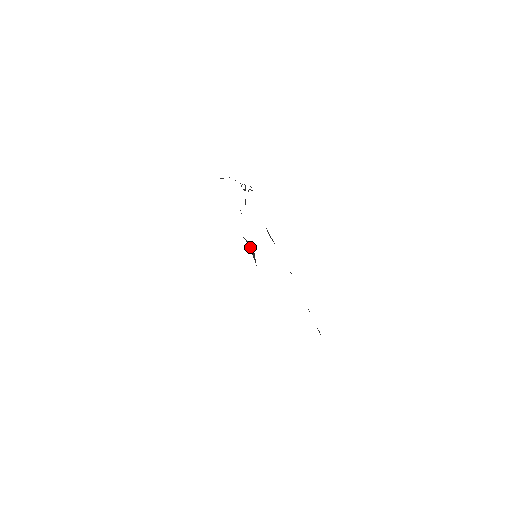
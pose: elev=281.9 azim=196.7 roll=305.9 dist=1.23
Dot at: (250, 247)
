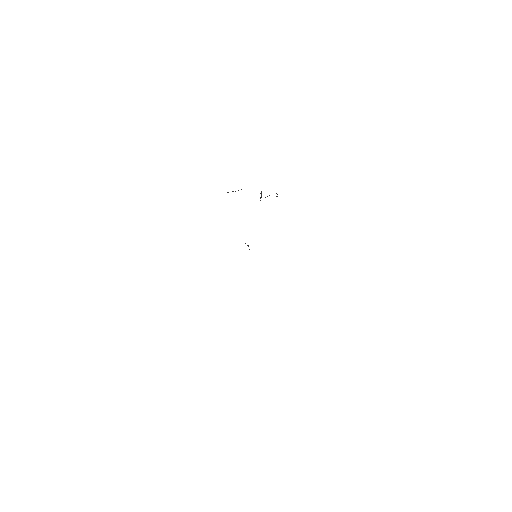
Dot at: occluded
